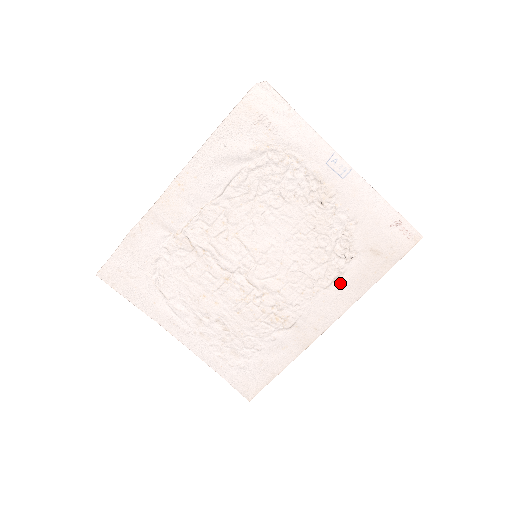
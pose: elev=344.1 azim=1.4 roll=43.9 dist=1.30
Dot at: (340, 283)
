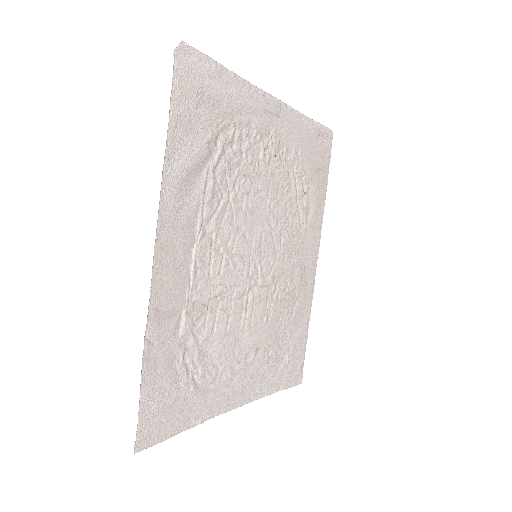
Dot at: (310, 219)
